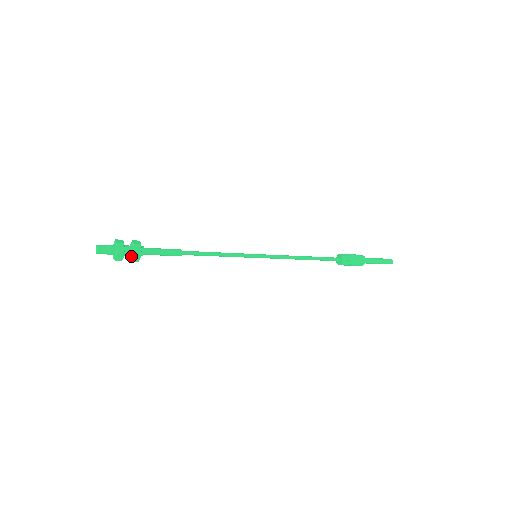
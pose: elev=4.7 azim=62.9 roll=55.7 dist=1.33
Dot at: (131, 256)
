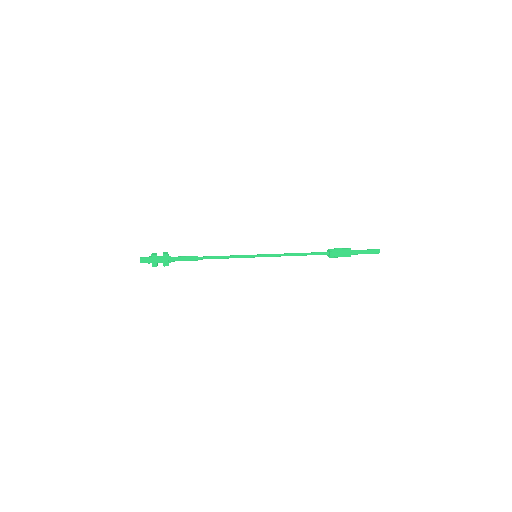
Dot at: occluded
